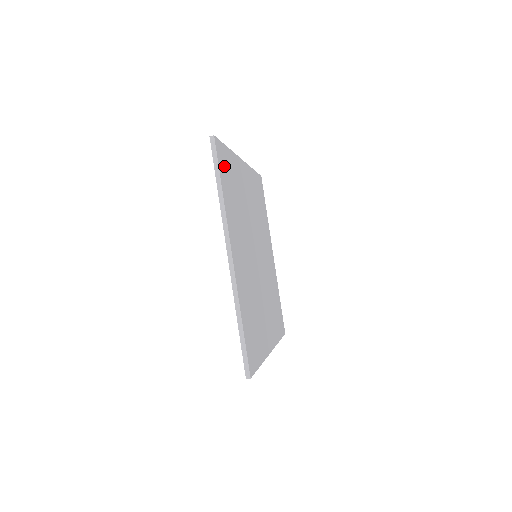
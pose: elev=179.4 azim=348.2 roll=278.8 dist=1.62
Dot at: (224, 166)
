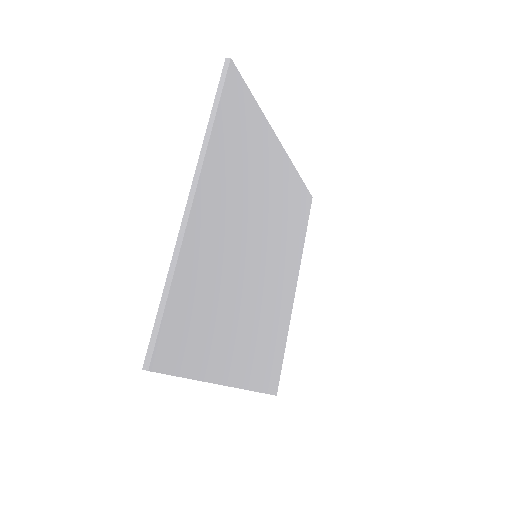
Dot at: (235, 105)
